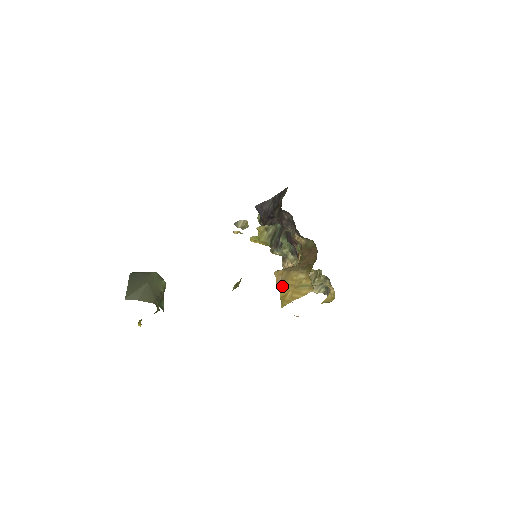
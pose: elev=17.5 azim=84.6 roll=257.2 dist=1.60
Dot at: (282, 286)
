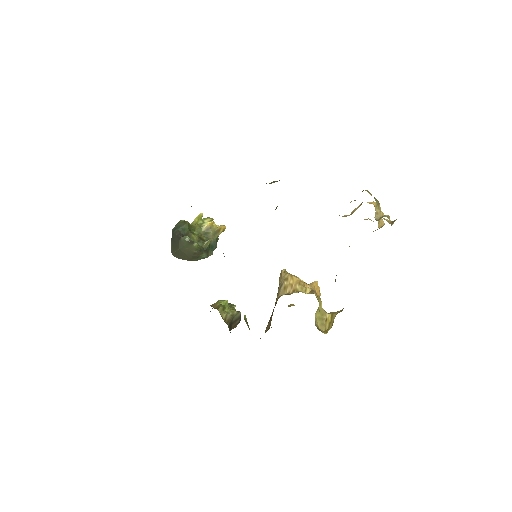
Dot at: occluded
